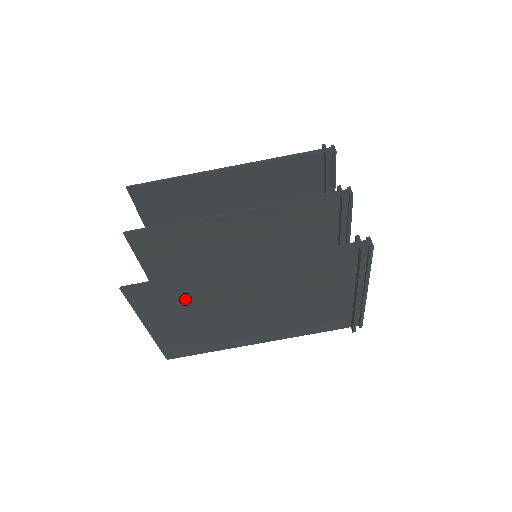
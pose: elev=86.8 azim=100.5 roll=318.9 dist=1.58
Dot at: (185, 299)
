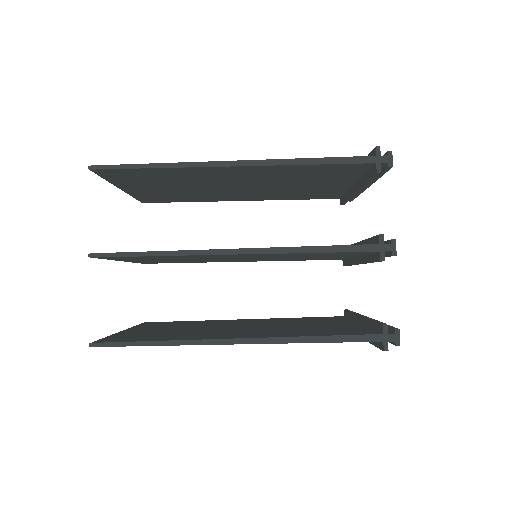
Dot at: occluded
